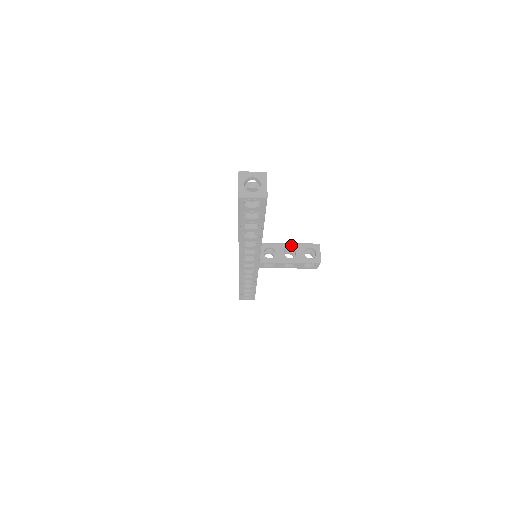
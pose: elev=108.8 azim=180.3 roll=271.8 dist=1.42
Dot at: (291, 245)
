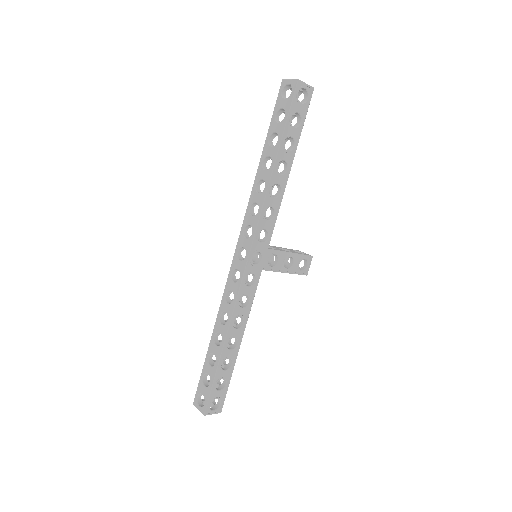
Dot at: (280, 247)
